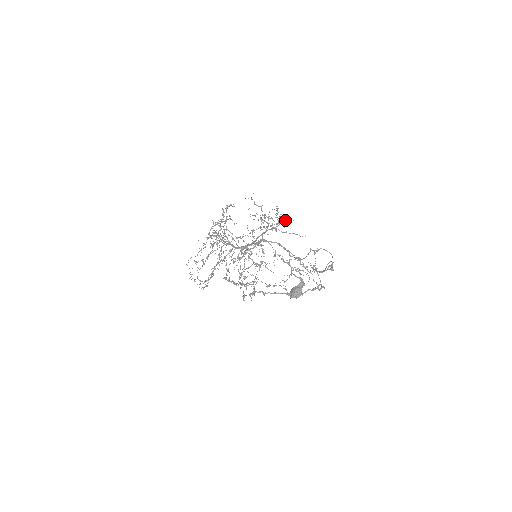
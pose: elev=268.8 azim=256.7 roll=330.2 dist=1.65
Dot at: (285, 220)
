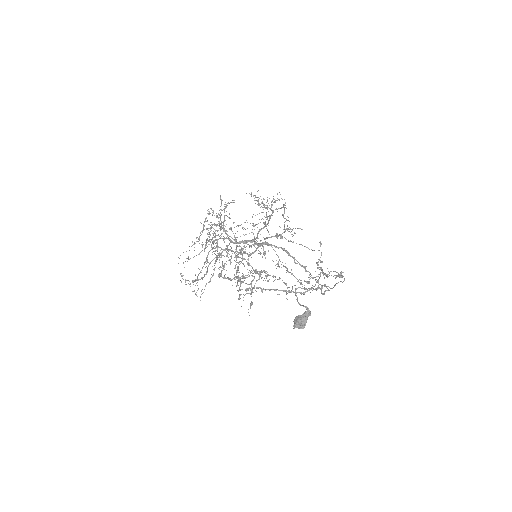
Dot at: (293, 228)
